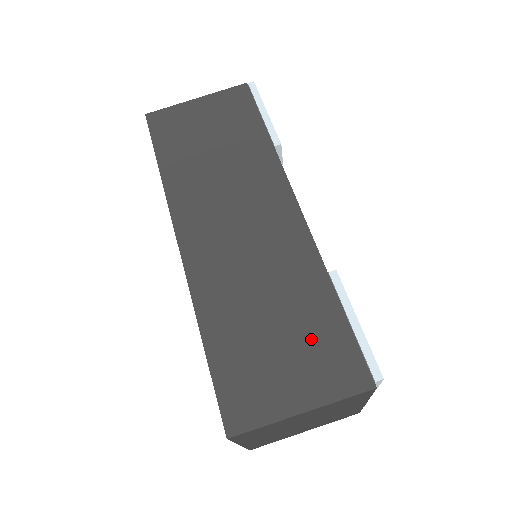
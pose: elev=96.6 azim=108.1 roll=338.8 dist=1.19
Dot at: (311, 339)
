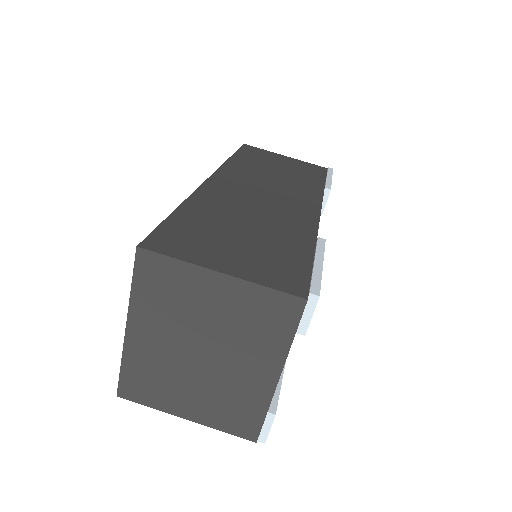
Dot at: (270, 252)
